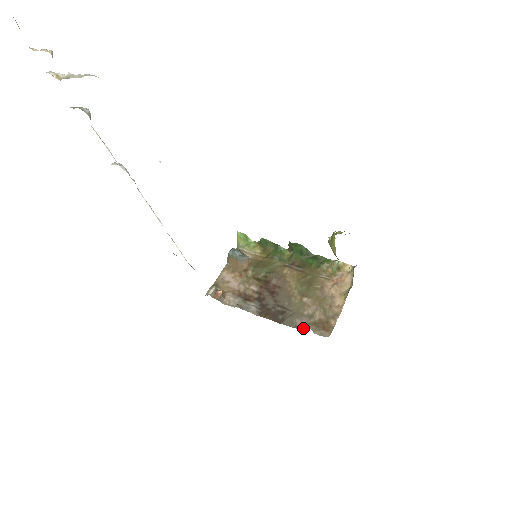
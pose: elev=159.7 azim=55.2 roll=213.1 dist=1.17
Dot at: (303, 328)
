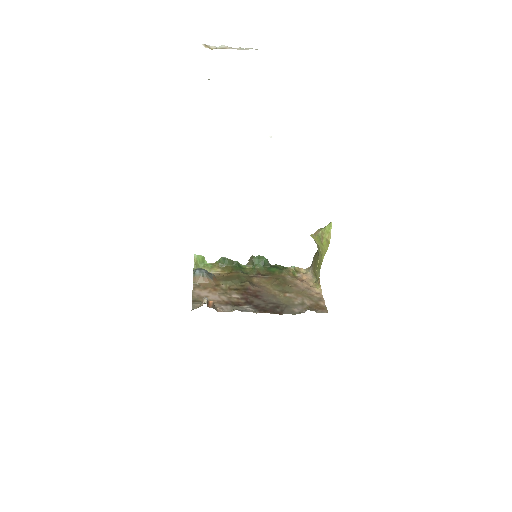
Dot at: (305, 311)
